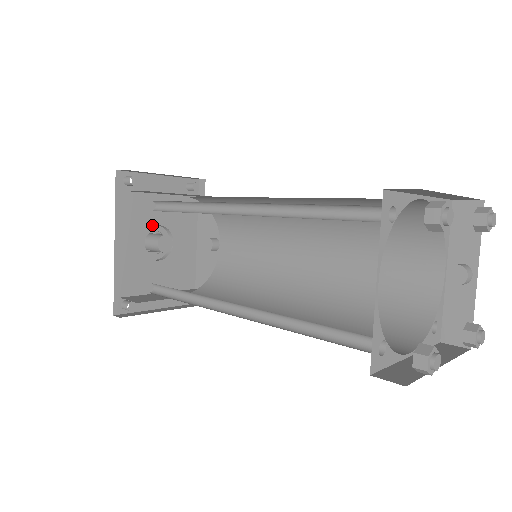
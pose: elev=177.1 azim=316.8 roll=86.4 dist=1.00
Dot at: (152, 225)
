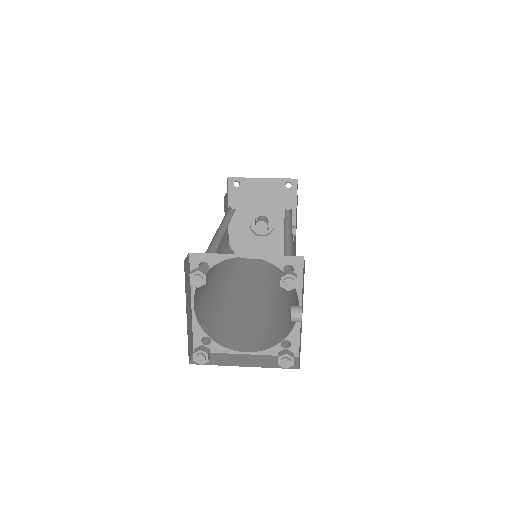
Dot at: (256, 212)
